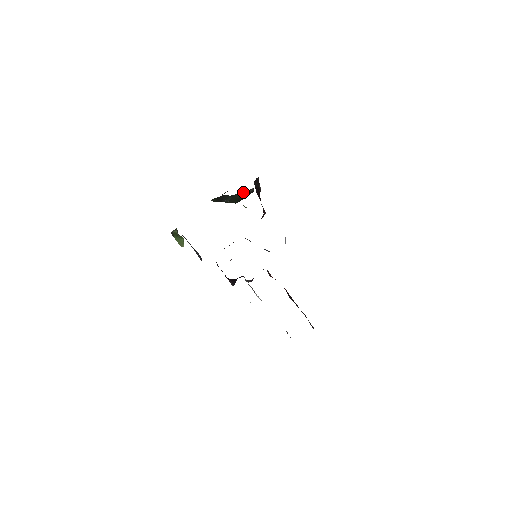
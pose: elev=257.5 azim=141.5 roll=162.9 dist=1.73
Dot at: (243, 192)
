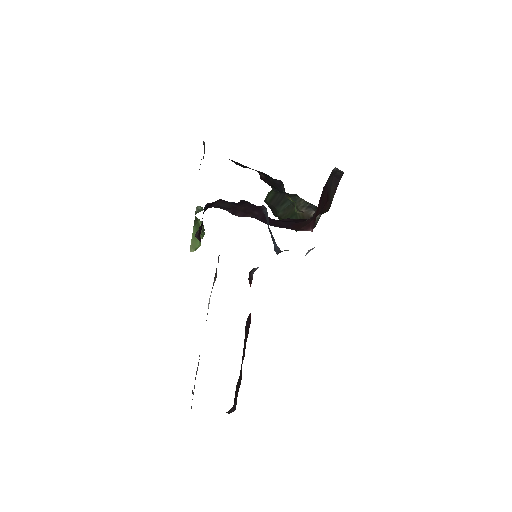
Dot at: (307, 202)
